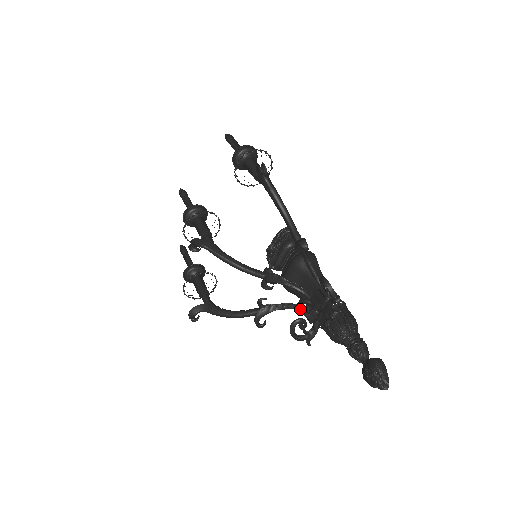
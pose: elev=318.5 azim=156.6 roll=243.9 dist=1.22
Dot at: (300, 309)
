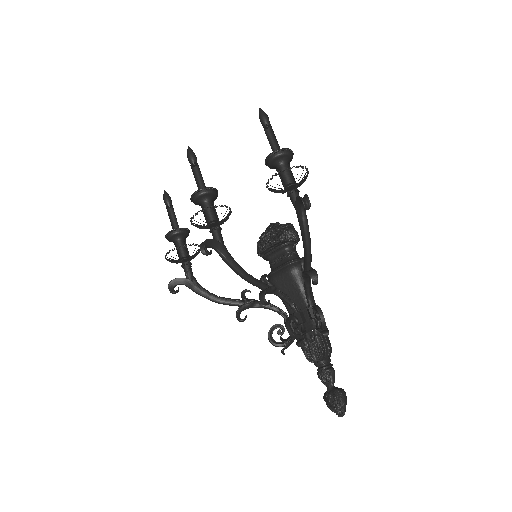
Dot at: (289, 329)
